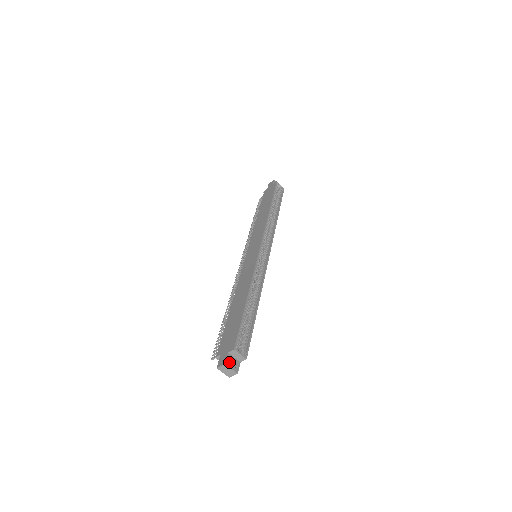
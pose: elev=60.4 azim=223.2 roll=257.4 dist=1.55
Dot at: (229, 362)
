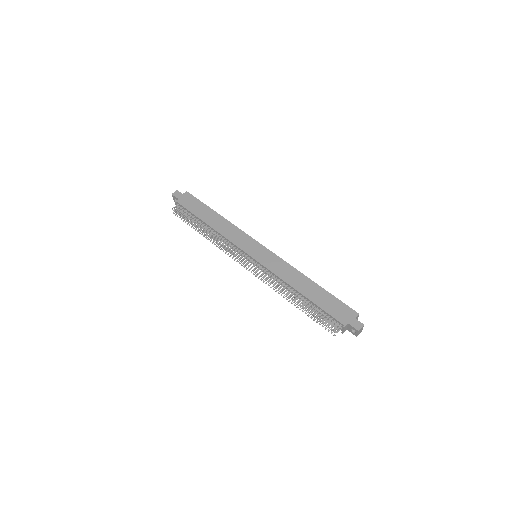
Dot at: (360, 324)
